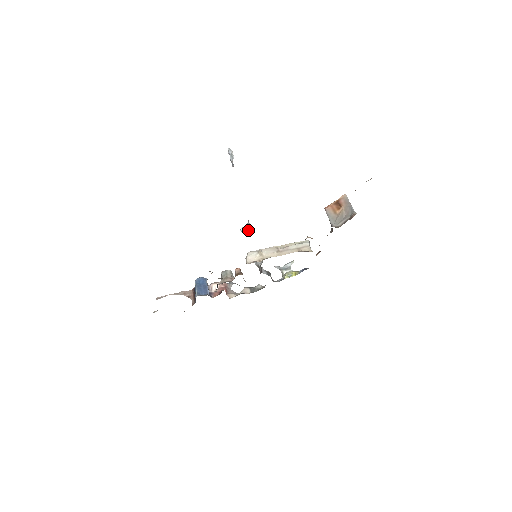
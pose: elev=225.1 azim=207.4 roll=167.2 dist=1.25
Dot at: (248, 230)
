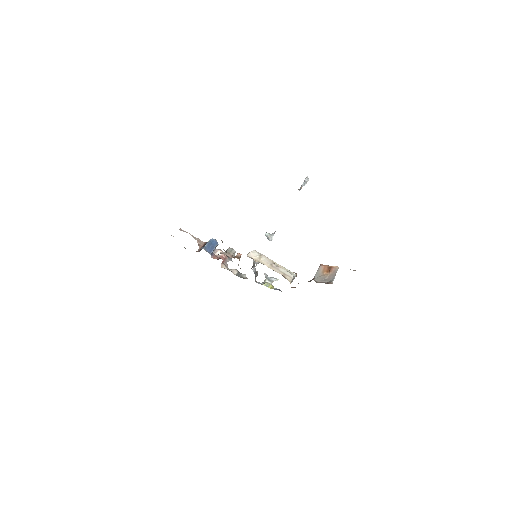
Dot at: (269, 237)
